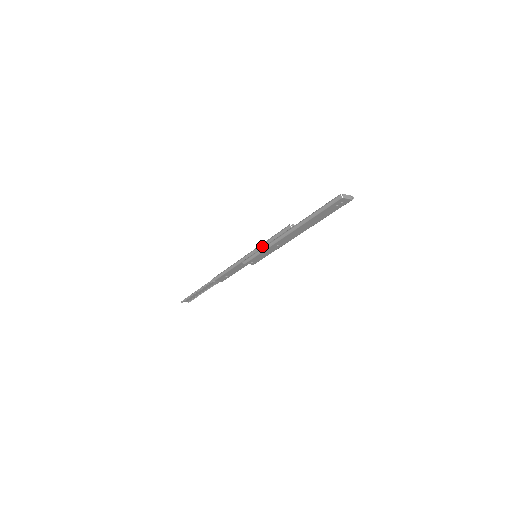
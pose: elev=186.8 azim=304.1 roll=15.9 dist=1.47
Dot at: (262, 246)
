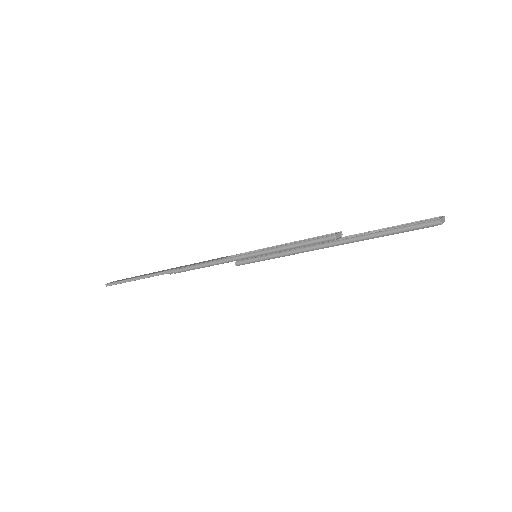
Dot at: (276, 251)
